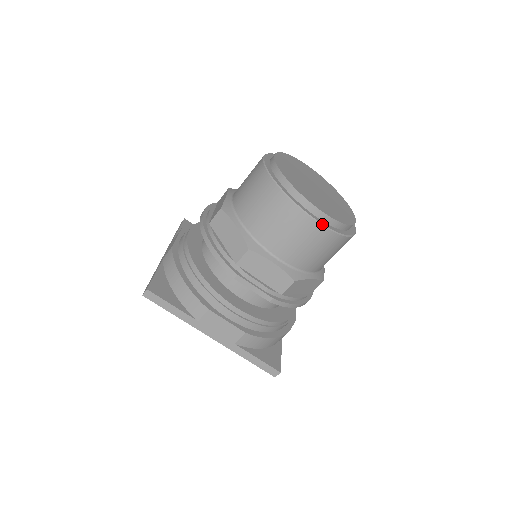
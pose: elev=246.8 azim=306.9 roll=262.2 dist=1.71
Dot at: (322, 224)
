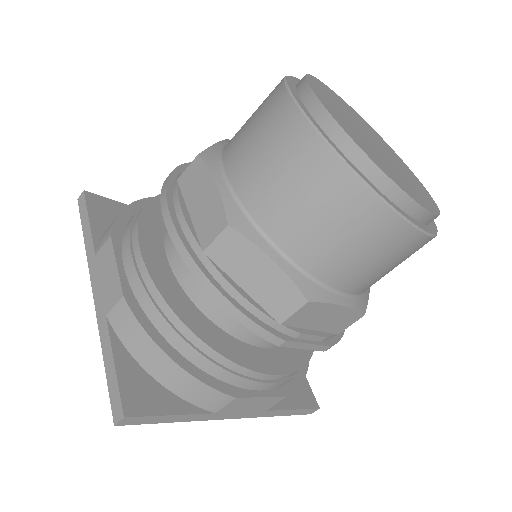
Dot at: (430, 234)
